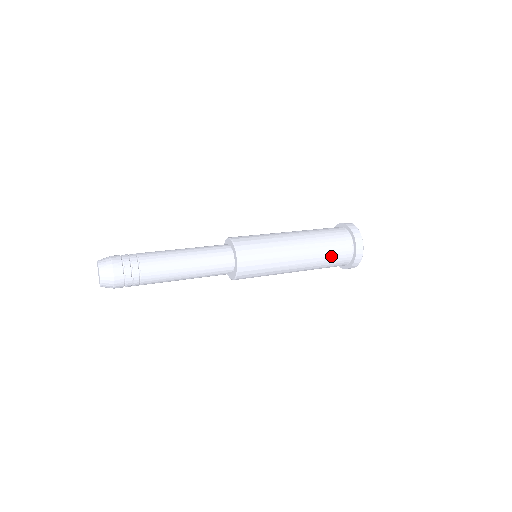
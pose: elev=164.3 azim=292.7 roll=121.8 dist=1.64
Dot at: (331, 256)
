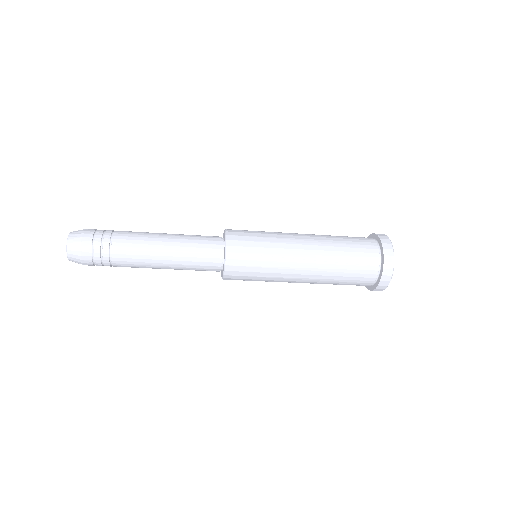
Dot at: (347, 276)
